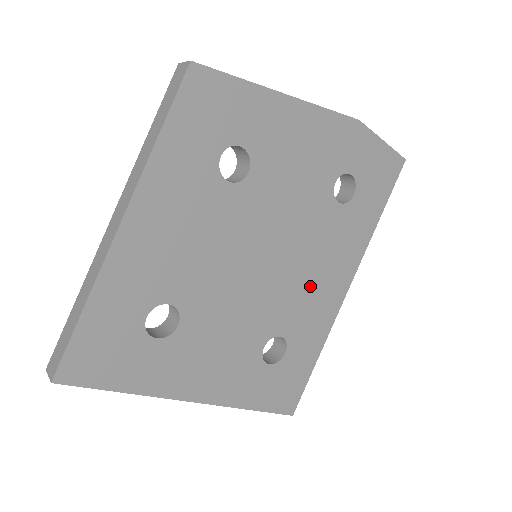
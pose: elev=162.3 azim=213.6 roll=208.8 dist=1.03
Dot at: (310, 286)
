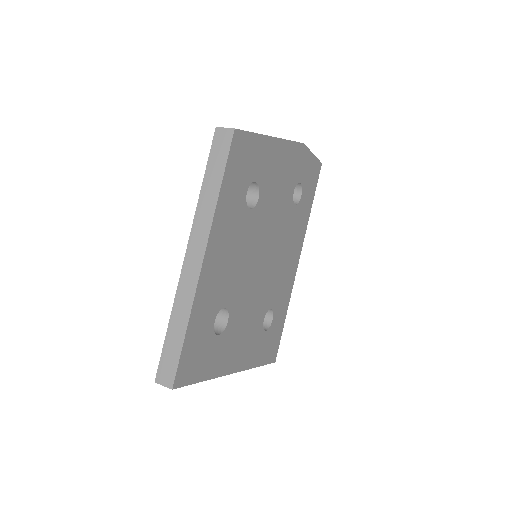
Dot at: (283, 268)
